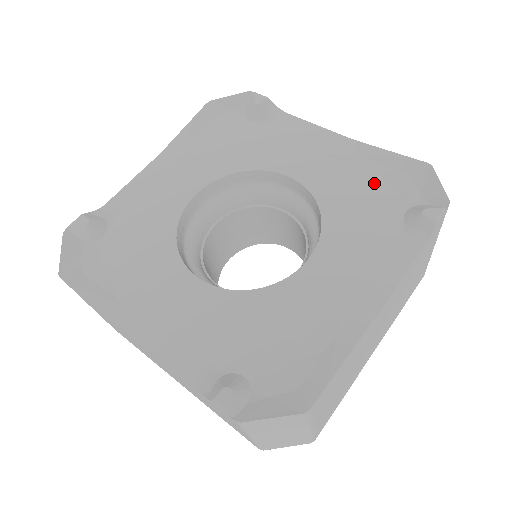
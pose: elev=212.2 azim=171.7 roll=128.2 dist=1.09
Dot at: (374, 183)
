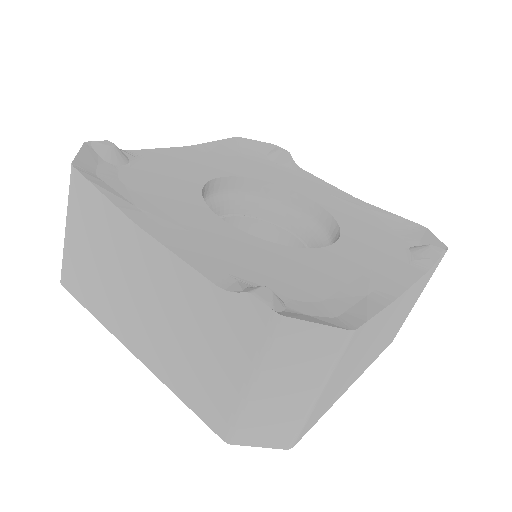
Dot at: (380, 225)
